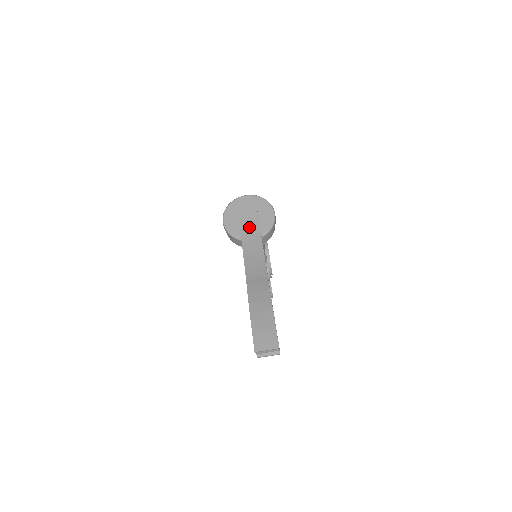
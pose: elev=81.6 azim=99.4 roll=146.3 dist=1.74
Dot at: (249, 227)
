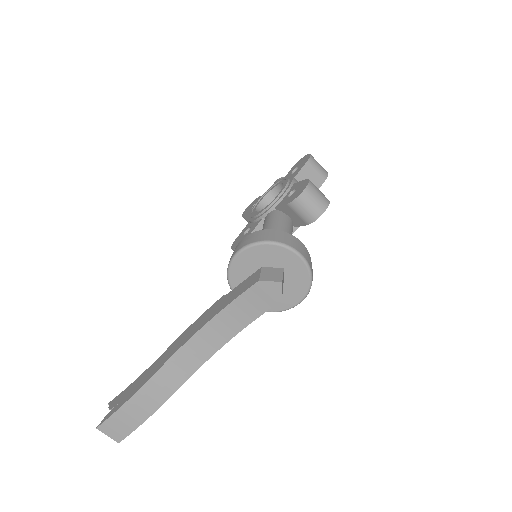
Dot at: (242, 311)
